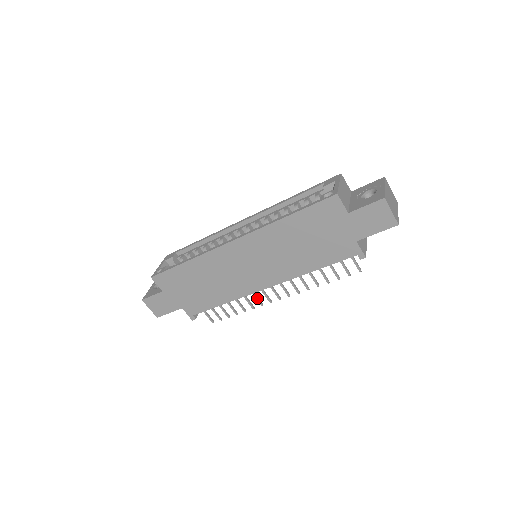
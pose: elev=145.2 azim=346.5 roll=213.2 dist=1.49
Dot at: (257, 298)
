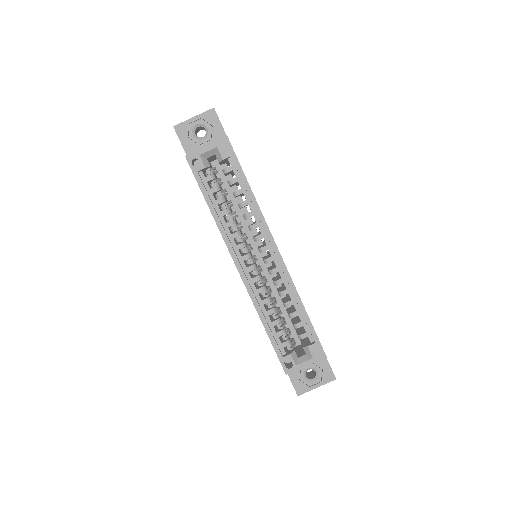
Dot at: occluded
